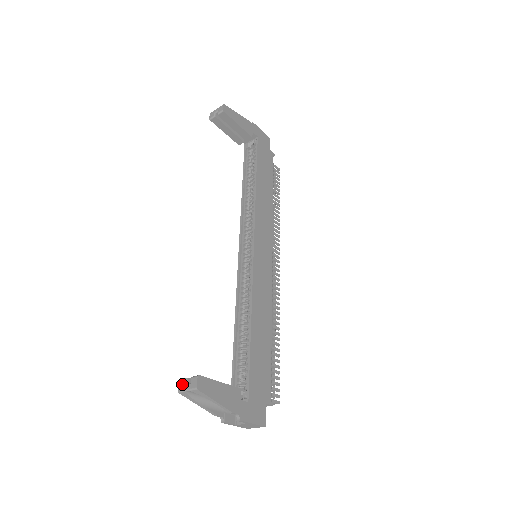
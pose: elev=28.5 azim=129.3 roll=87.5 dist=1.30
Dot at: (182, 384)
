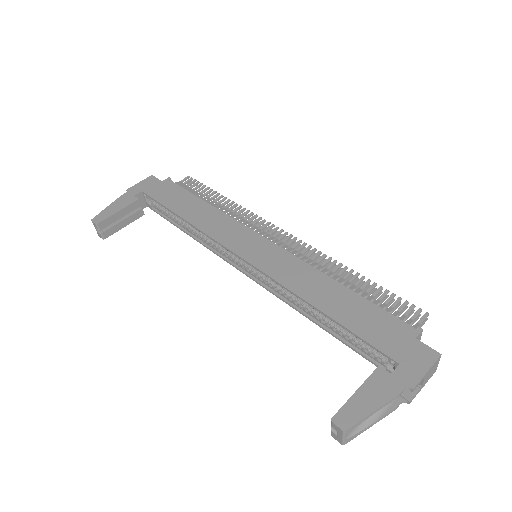
Dot at: (335, 437)
